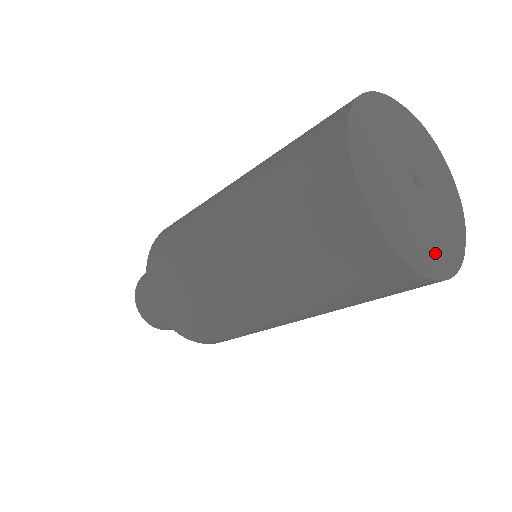
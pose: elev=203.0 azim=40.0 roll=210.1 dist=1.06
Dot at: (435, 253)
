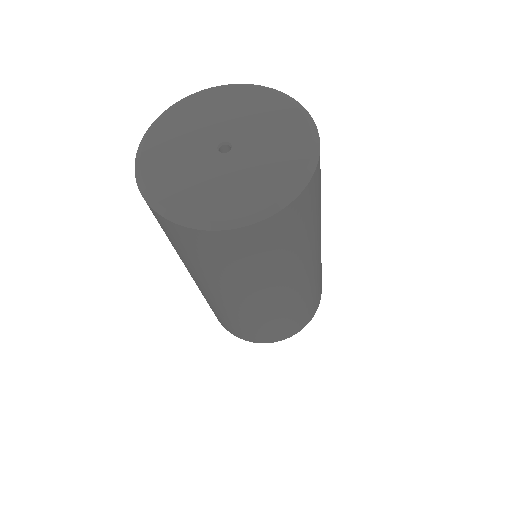
Dot at: (195, 204)
